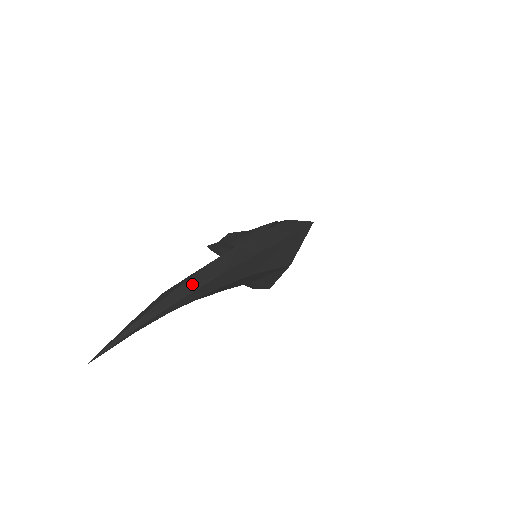
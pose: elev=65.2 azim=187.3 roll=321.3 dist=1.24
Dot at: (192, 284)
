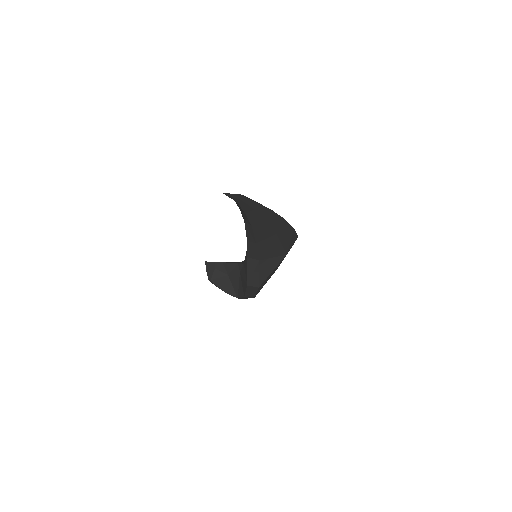
Dot at: occluded
